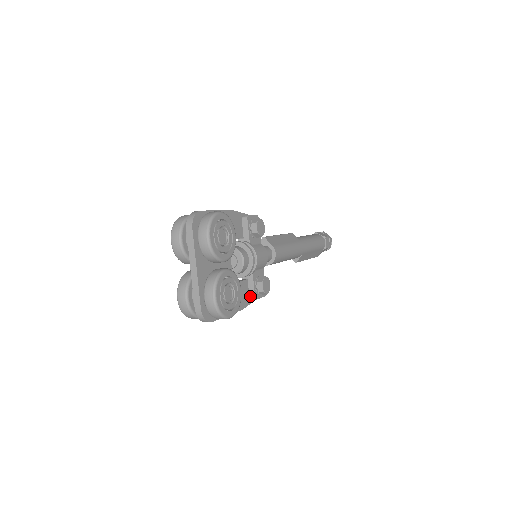
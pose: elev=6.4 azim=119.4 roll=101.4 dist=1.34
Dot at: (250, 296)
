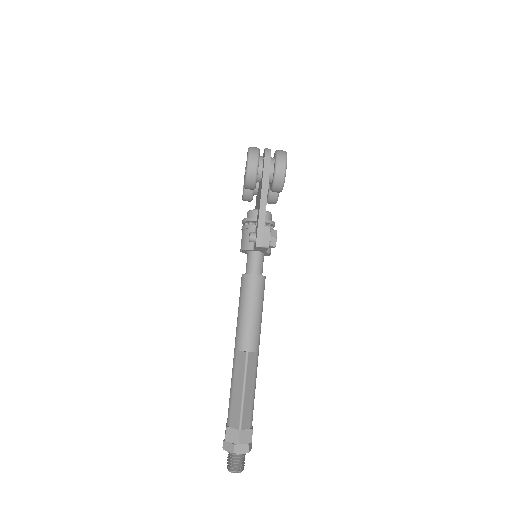
Dot at: (265, 225)
